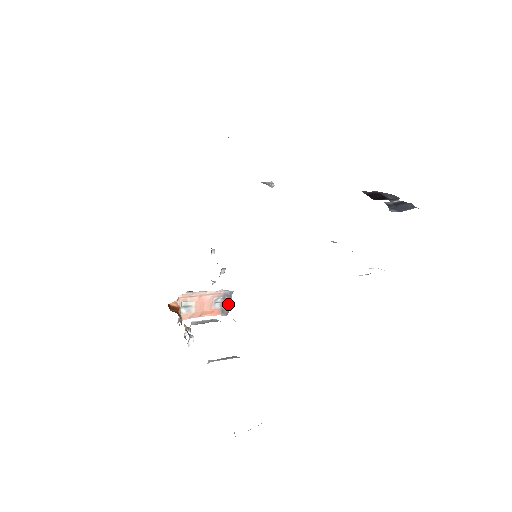
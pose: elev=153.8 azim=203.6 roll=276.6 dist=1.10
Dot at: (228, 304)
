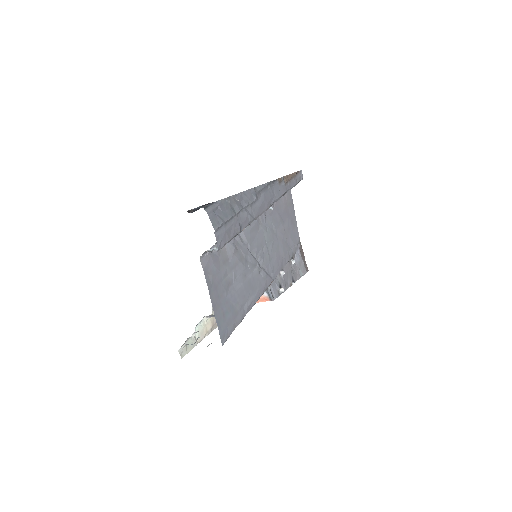
Dot at: (270, 293)
